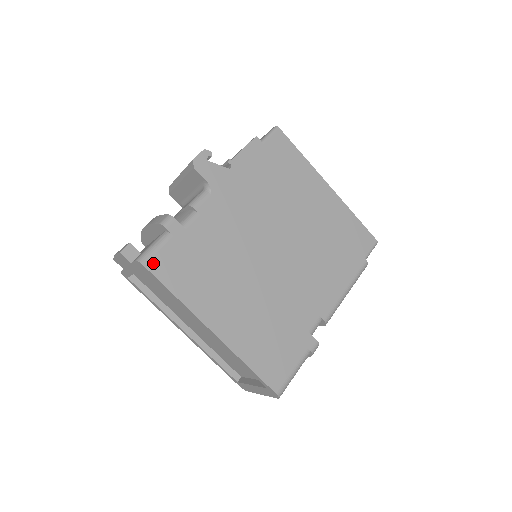
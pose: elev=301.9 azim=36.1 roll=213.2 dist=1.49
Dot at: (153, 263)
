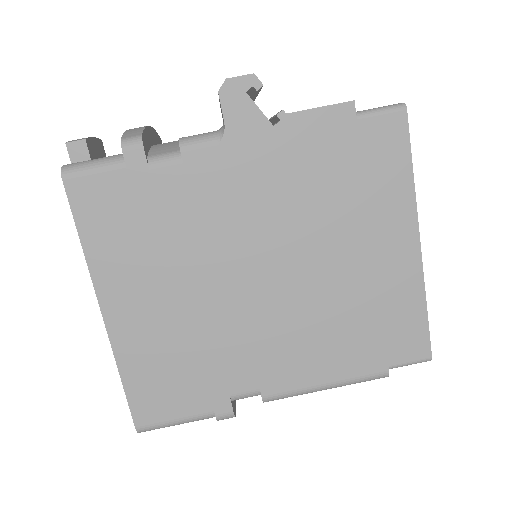
Dot at: (77, 184)
